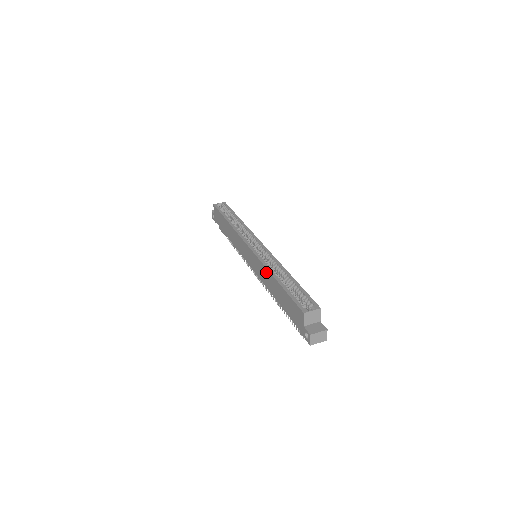
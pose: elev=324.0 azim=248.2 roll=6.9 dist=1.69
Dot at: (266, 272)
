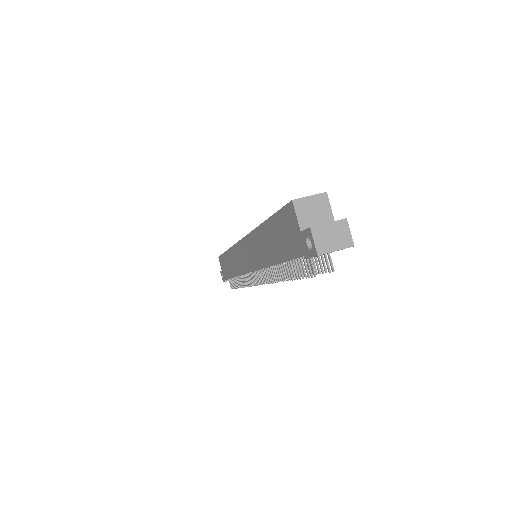
Dot at: (255, 237)
